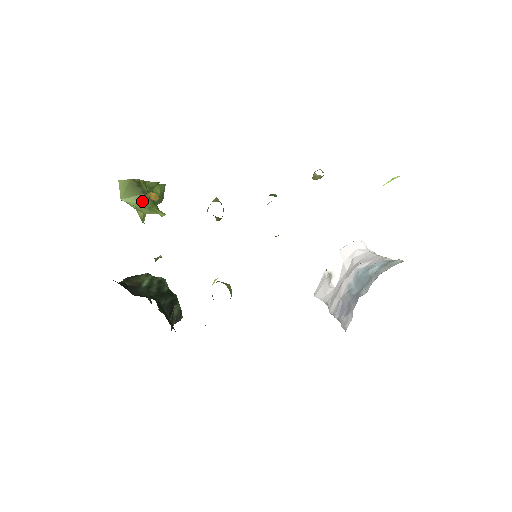
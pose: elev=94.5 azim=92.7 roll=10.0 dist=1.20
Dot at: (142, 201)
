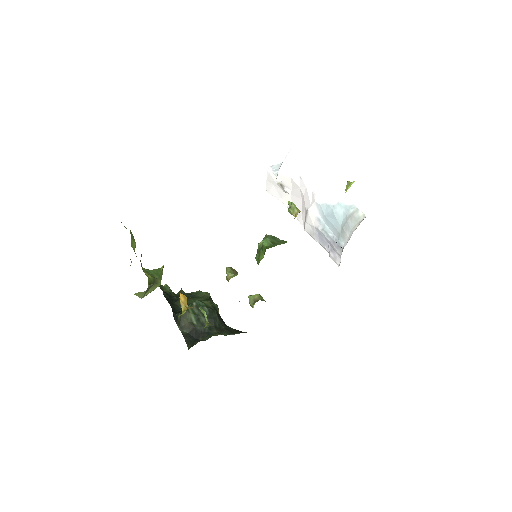
Dot at: (156, 286)
